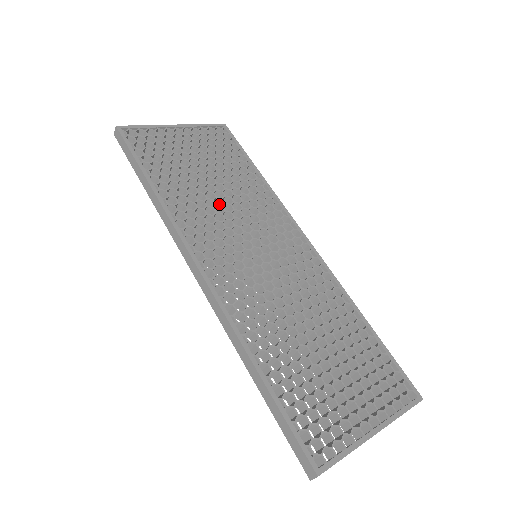
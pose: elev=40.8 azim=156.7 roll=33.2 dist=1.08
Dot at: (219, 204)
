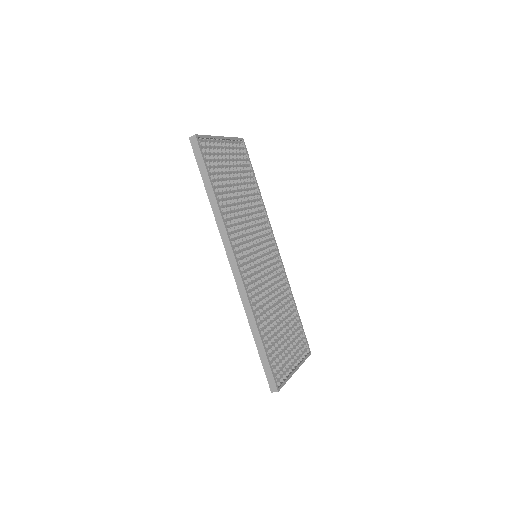
Dot at: occluded
